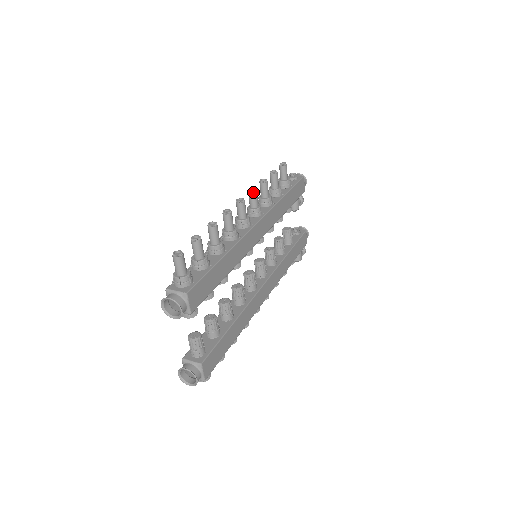
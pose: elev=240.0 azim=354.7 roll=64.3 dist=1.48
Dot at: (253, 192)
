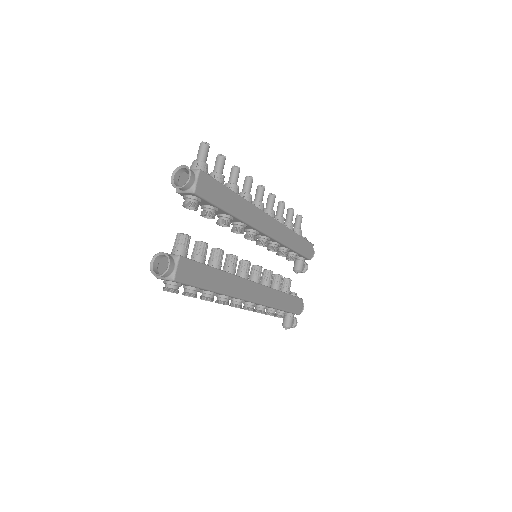
Dot at: (272, 195)
